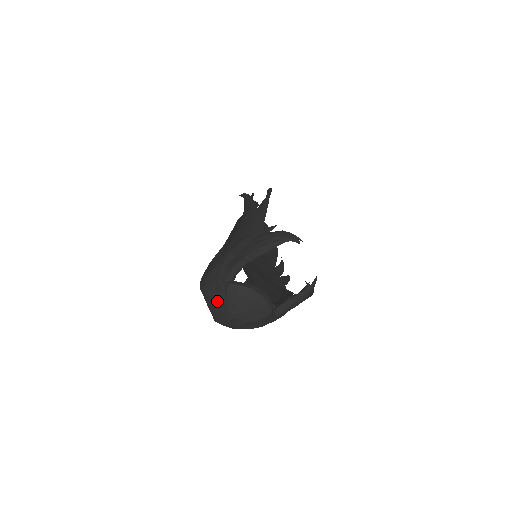
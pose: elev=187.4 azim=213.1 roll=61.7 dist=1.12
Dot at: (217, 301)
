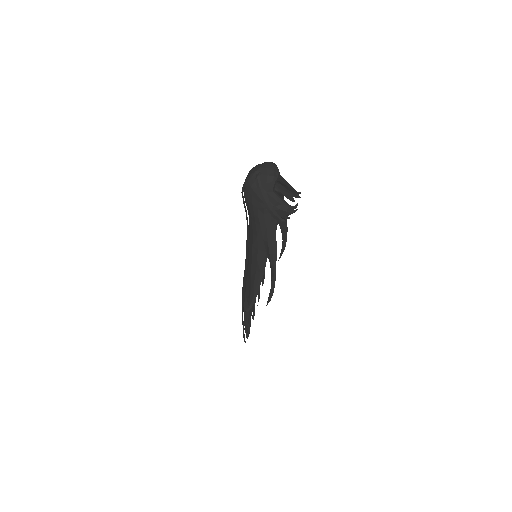
Dot at: (257, 166)
